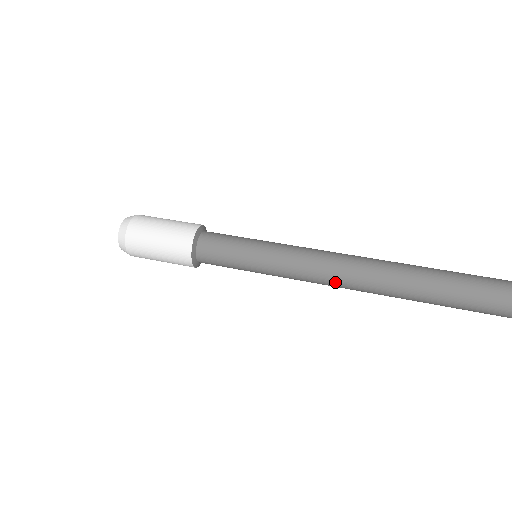
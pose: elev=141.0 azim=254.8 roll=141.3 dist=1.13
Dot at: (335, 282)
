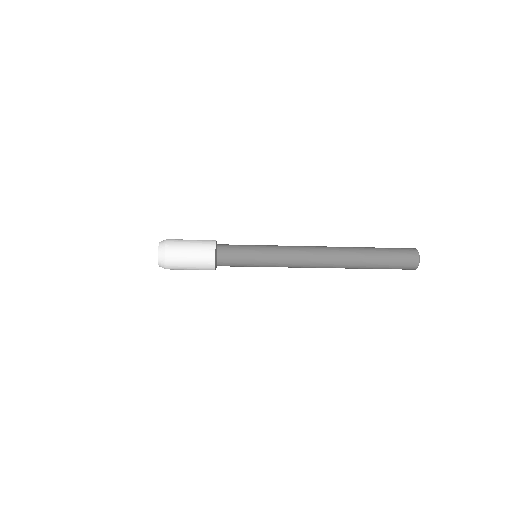
Dot at: (311, 247)
